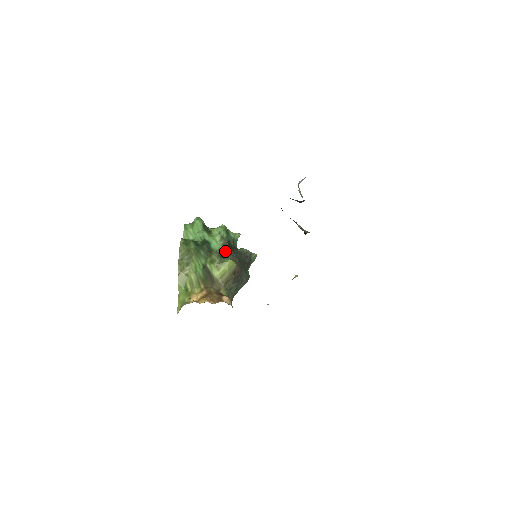
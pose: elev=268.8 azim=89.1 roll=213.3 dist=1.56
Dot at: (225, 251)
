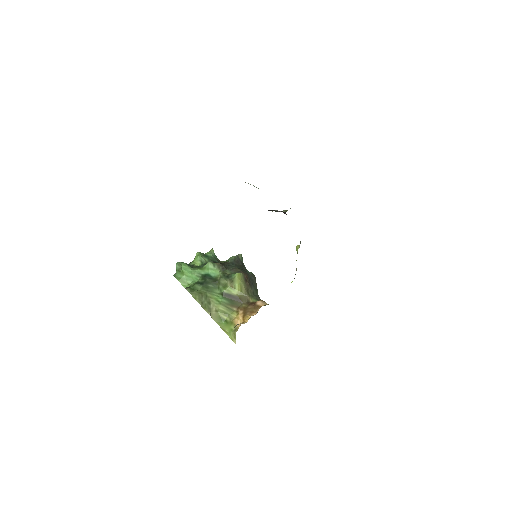
Dot at: (224, 271)
